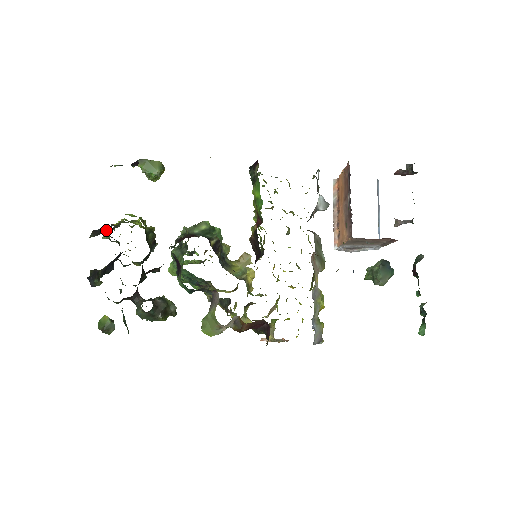
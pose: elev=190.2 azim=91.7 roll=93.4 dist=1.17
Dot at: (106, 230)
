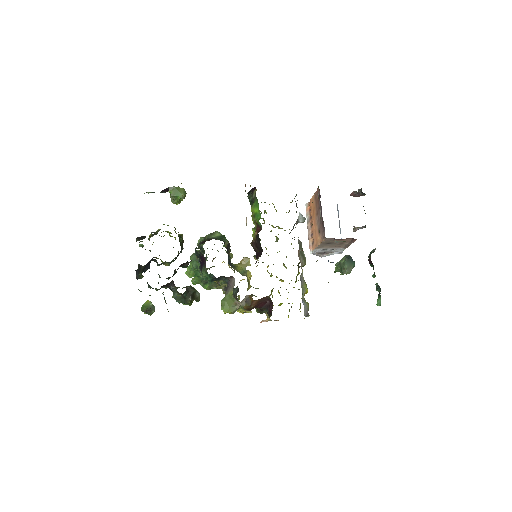
Dot at: occluded
